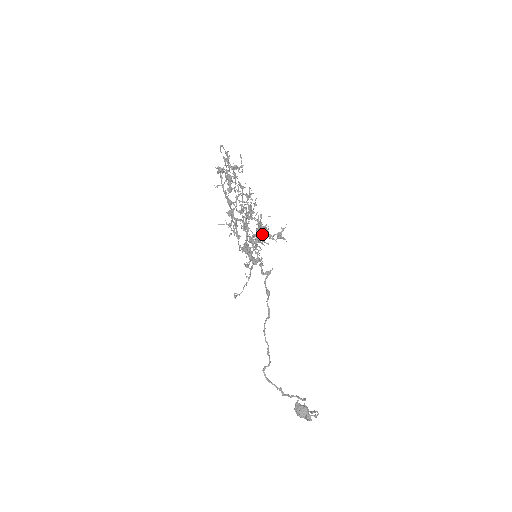
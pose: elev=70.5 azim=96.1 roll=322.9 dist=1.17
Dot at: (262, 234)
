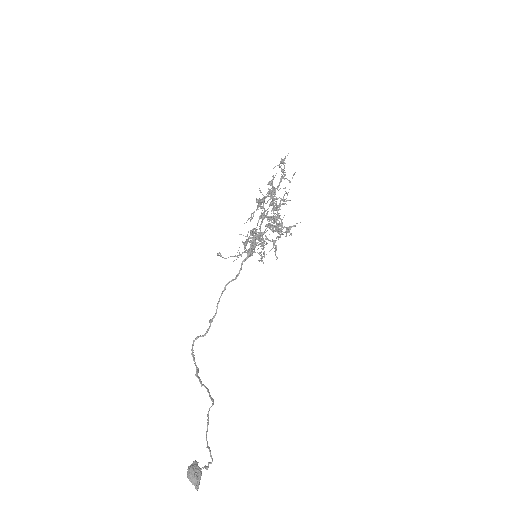
Dot at: occluded
